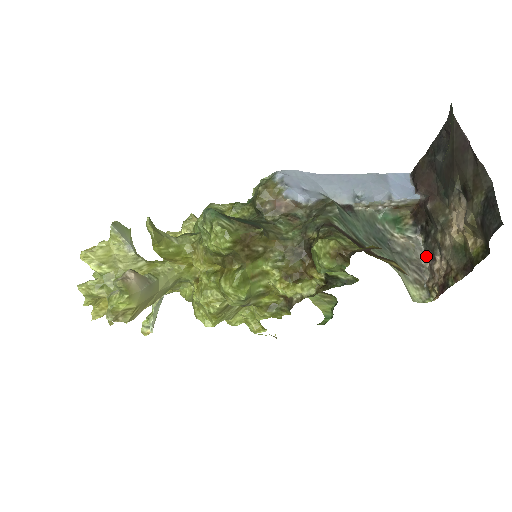
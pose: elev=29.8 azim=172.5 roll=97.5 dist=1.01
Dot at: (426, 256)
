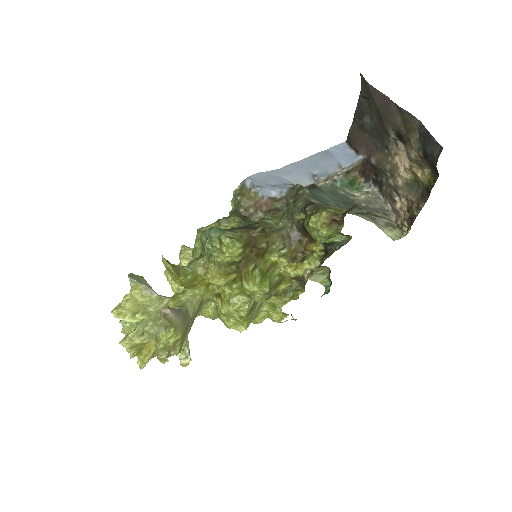
Dot at: (386, 202)
